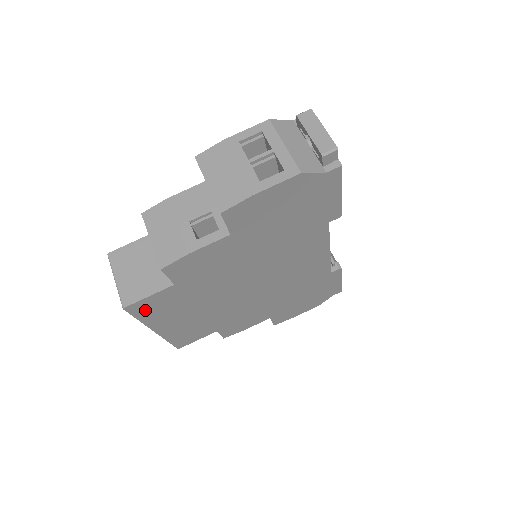
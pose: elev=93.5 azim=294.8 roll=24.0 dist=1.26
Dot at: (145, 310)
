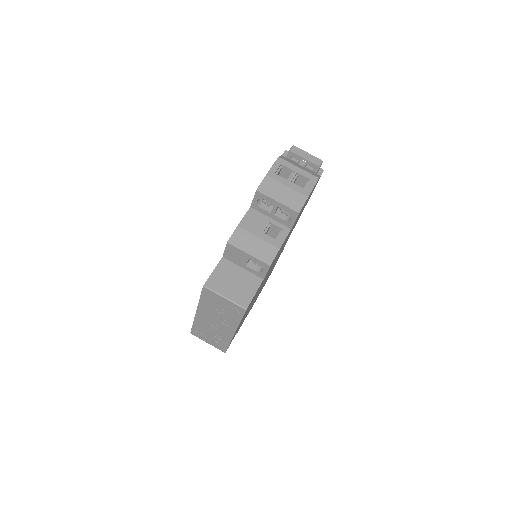
Dot at: occluded
